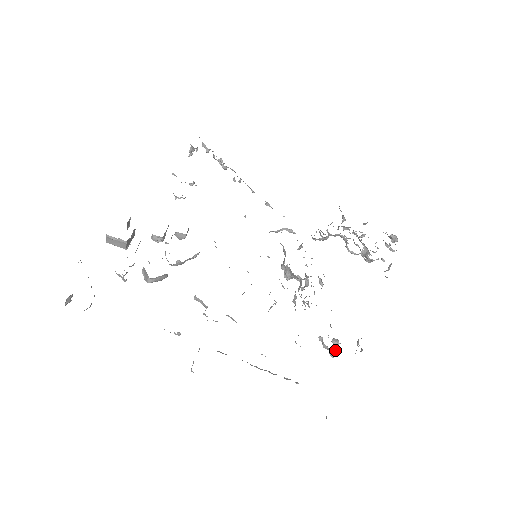
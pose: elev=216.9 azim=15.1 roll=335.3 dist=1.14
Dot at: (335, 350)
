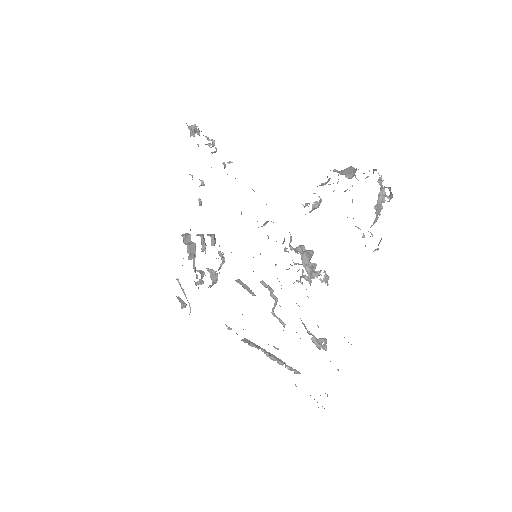
Dot at: (323, 347)
